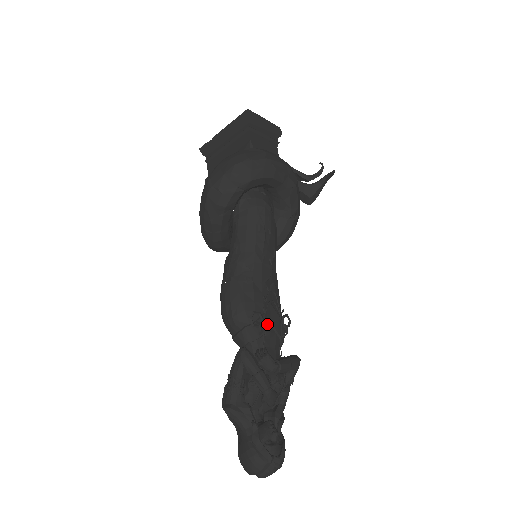
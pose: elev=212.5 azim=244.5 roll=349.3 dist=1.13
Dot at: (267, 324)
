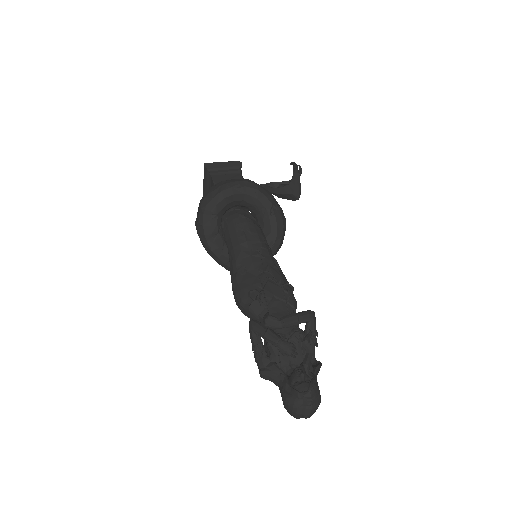
Dot at: (268, 296)
